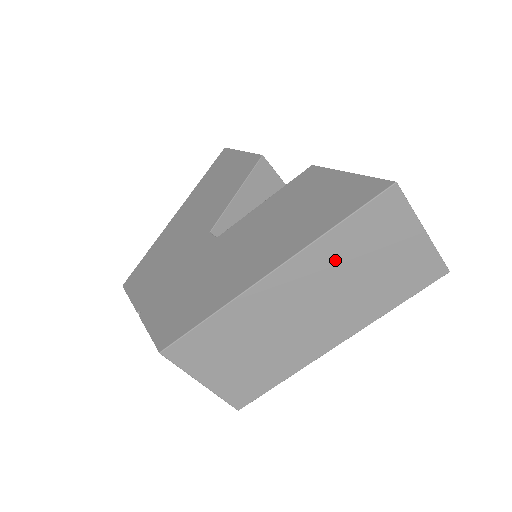
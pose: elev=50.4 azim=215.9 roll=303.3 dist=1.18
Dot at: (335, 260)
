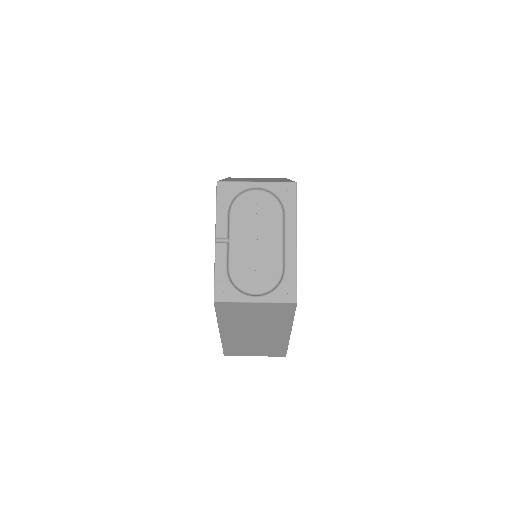
Dot at: occluded
